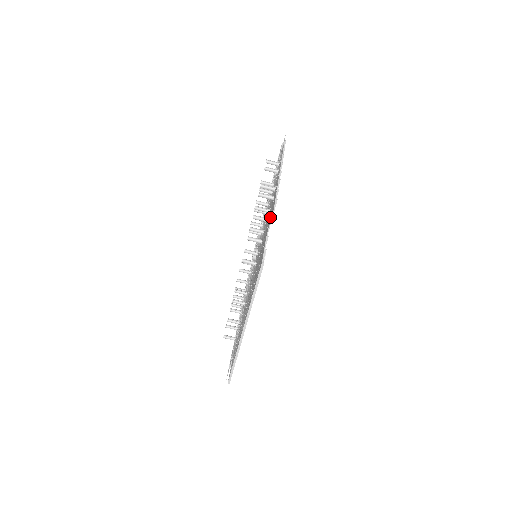
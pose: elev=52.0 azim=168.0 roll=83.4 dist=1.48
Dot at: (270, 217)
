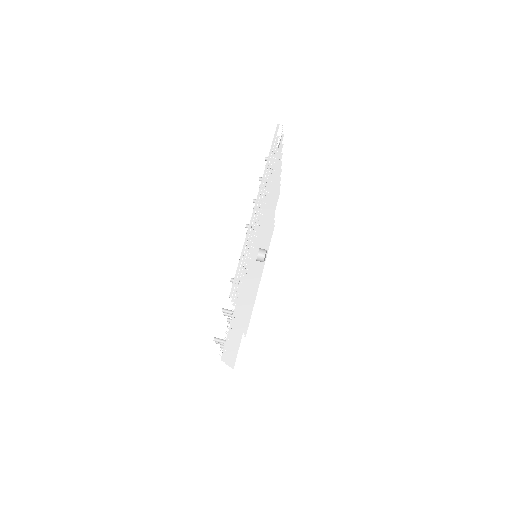
Dot at: (278, 146)
